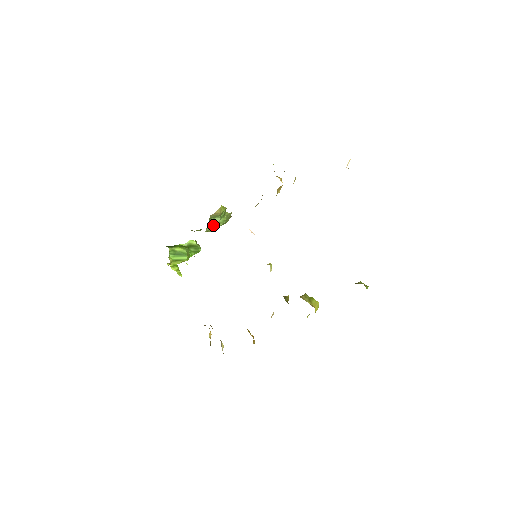
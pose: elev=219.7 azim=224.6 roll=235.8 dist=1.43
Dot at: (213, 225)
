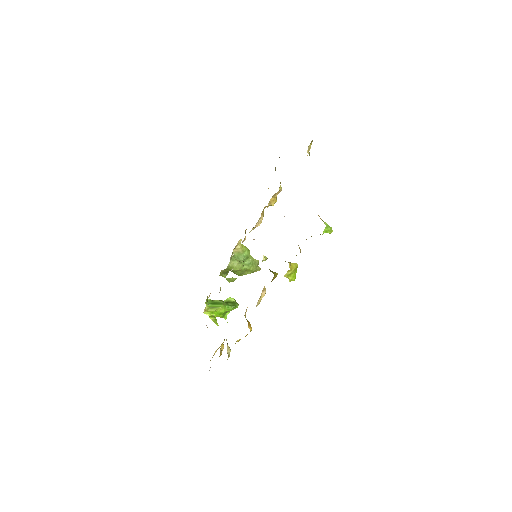
Dot at: occluded
